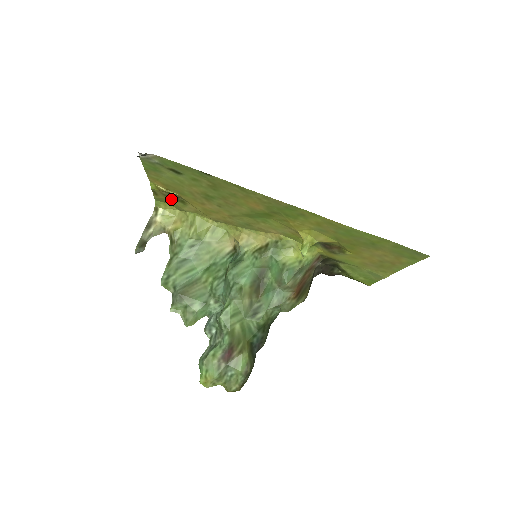
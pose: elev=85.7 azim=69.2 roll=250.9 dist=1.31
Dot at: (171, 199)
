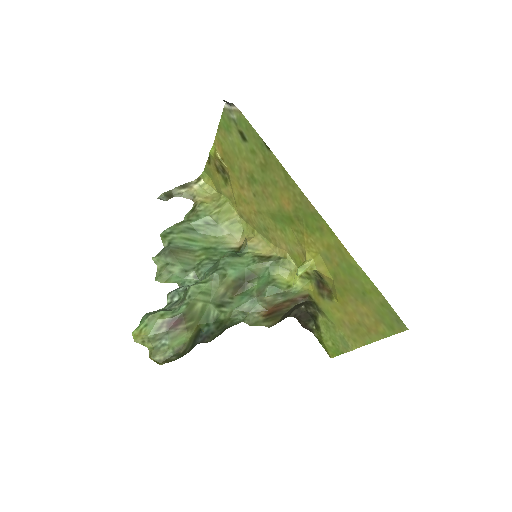
Dot at: (218, 173)
